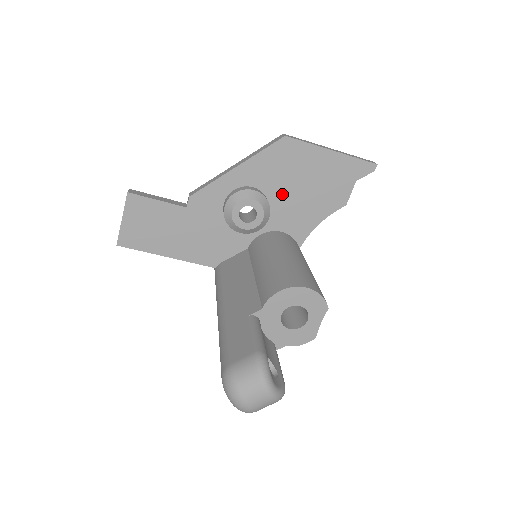
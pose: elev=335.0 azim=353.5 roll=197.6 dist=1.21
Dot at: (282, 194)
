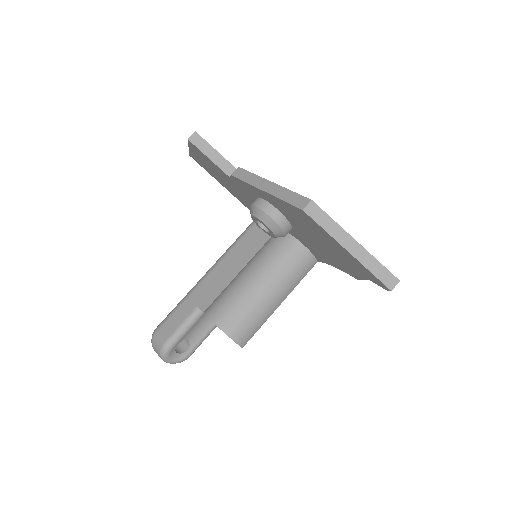
Dot at: (302, 231)
